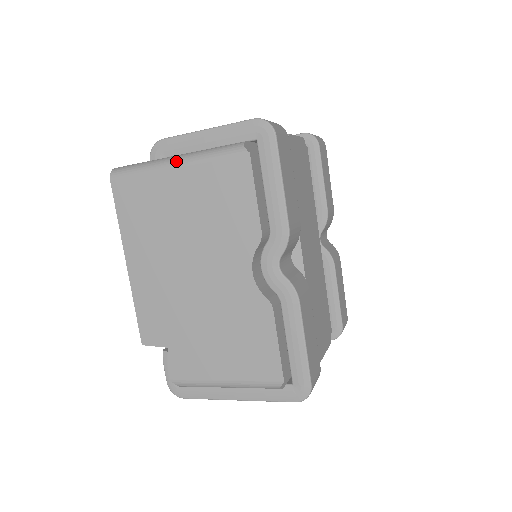
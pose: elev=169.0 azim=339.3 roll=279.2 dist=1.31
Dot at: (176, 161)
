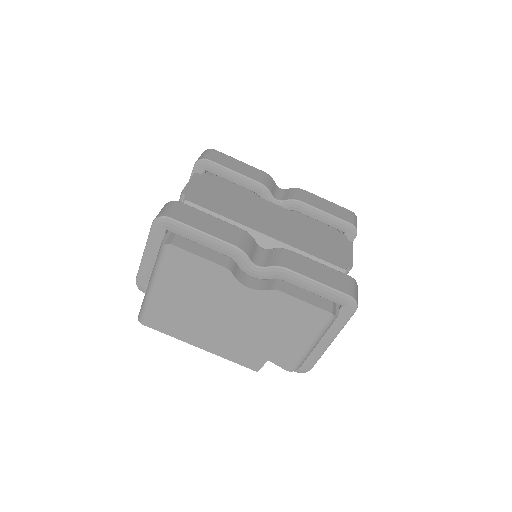
Dot at: (152, 284)
